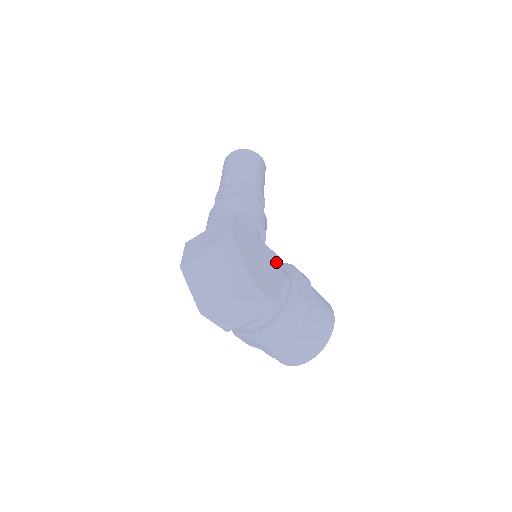
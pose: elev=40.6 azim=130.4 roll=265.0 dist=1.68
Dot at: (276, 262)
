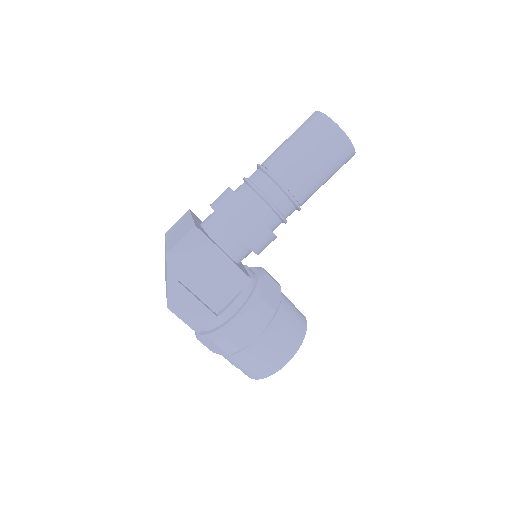
Dot at: (240, 286)
